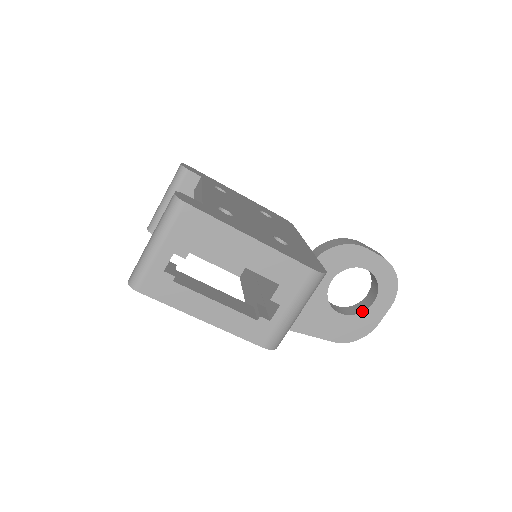
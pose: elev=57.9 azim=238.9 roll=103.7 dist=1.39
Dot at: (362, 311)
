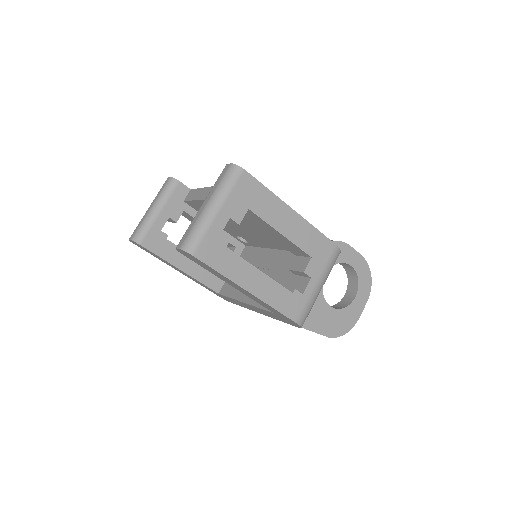
Dot at: (347, 305)
